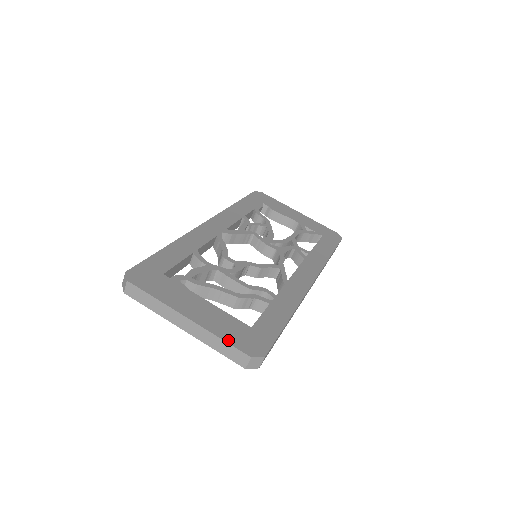
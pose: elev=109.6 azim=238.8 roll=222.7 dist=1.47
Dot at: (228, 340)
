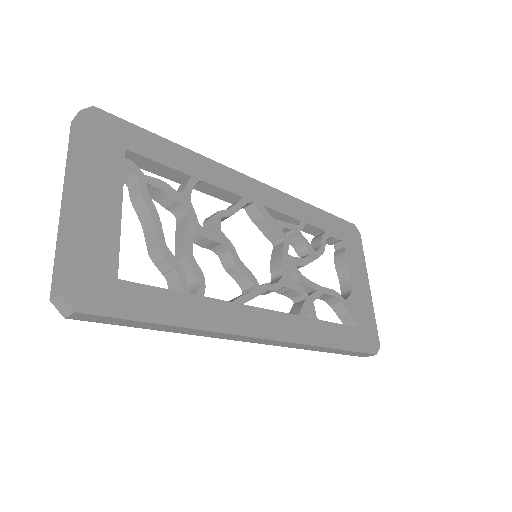
Dot at: (69, 254)
